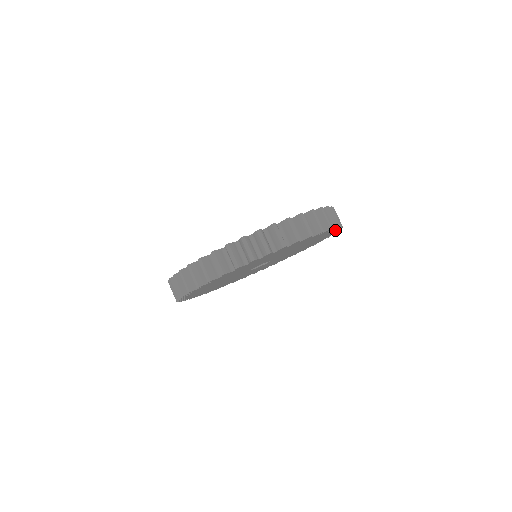
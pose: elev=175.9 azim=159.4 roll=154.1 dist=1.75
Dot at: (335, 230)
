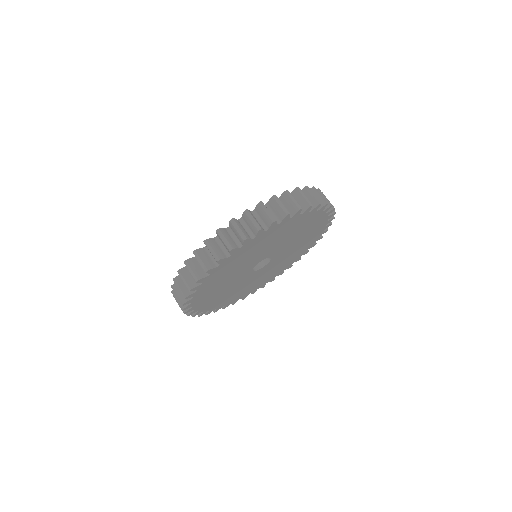
Dot at: (283, 220)
